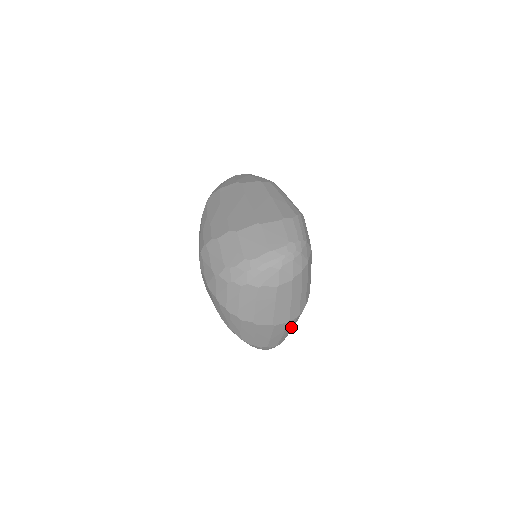
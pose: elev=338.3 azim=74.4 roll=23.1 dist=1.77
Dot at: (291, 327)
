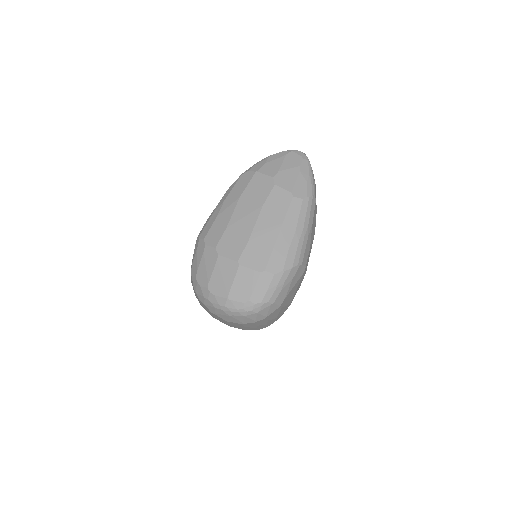
Dot at: occluded
